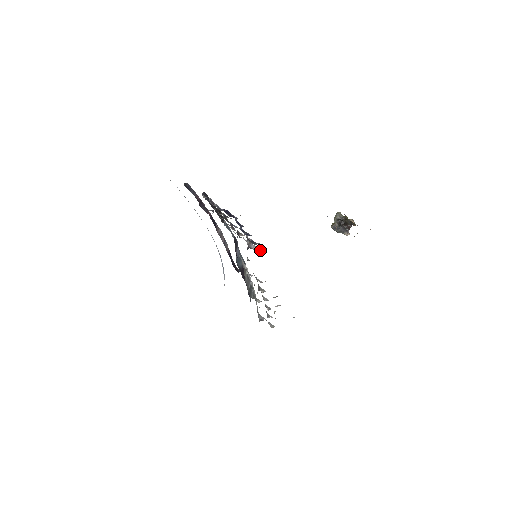
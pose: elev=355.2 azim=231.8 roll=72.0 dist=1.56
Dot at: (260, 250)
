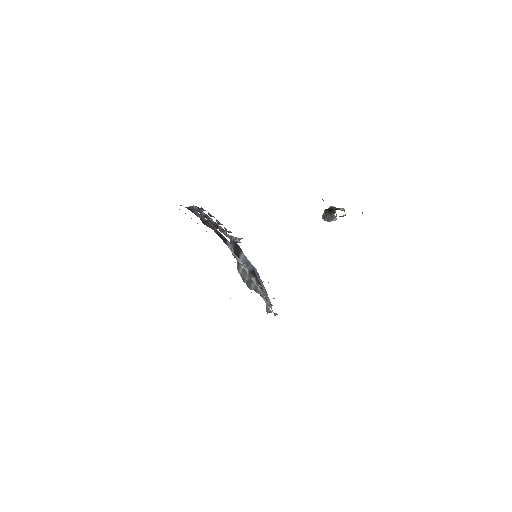
Dot at: (240, 239)
